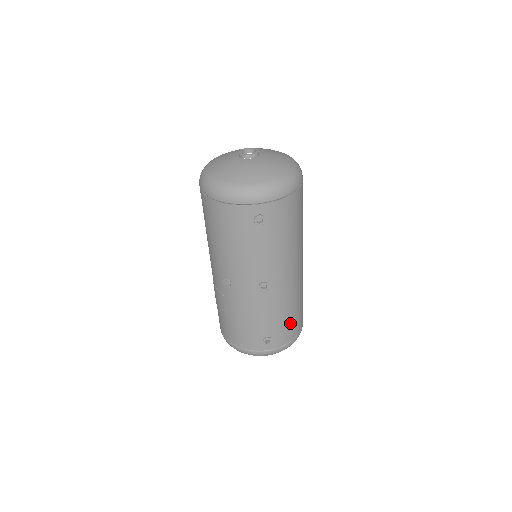
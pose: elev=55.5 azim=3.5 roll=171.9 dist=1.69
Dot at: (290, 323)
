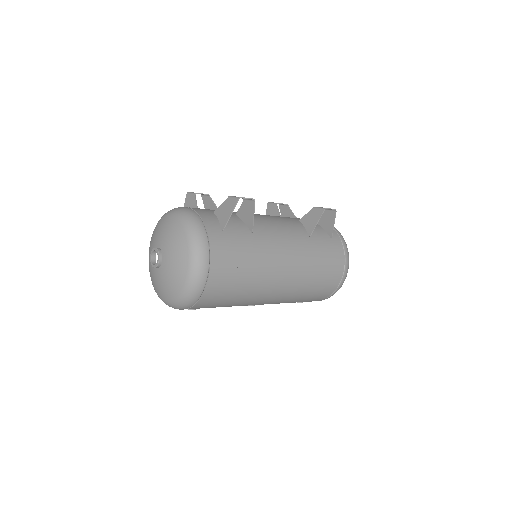
Dot at: (309, 299)
